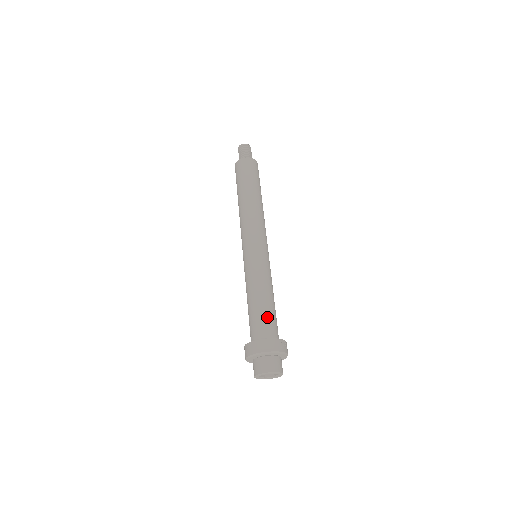
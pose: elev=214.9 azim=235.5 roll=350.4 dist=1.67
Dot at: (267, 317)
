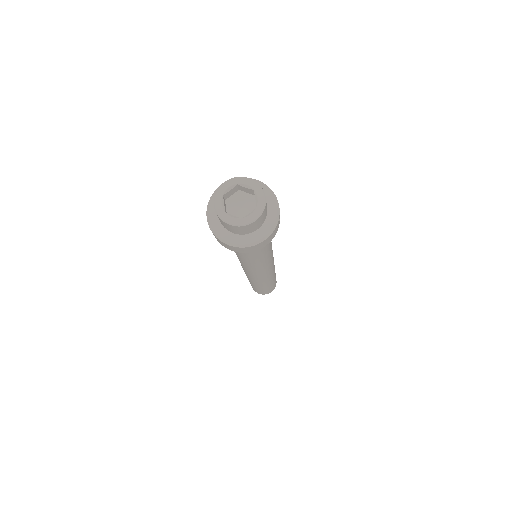
Dot at: occluded
